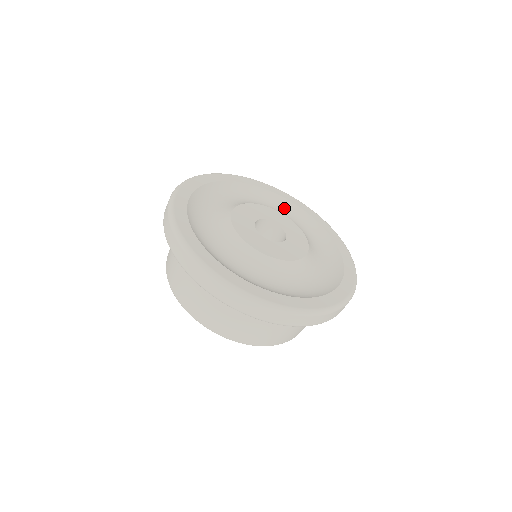
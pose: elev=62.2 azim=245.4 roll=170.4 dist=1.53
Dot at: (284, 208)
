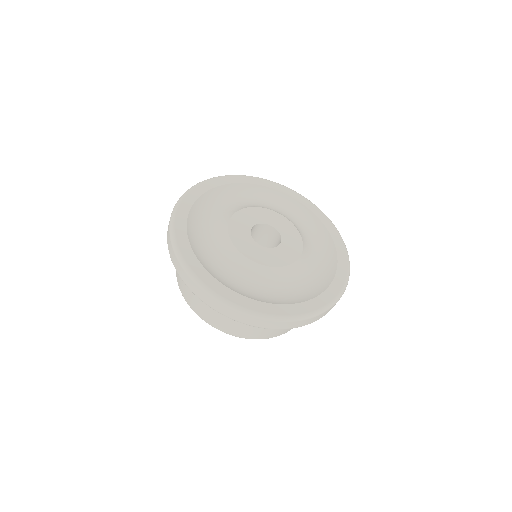
Dot at: (315, 230)
